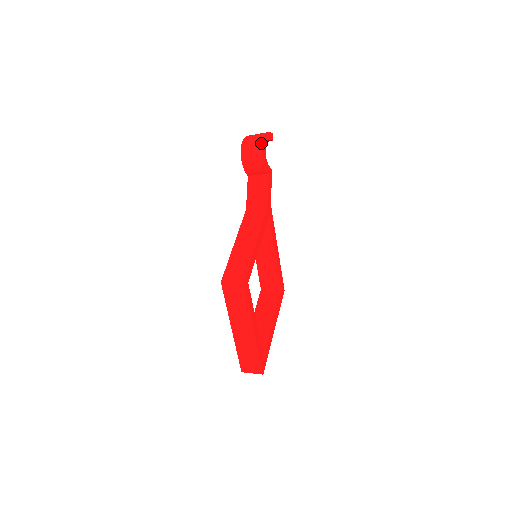
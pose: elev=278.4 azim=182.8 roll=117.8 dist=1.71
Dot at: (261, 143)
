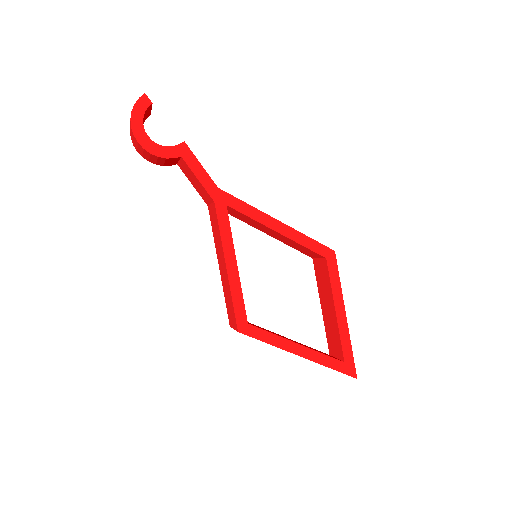
Dot at: (134, 138)
